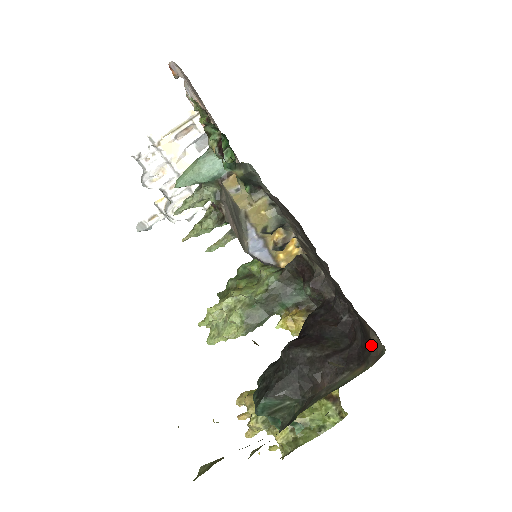
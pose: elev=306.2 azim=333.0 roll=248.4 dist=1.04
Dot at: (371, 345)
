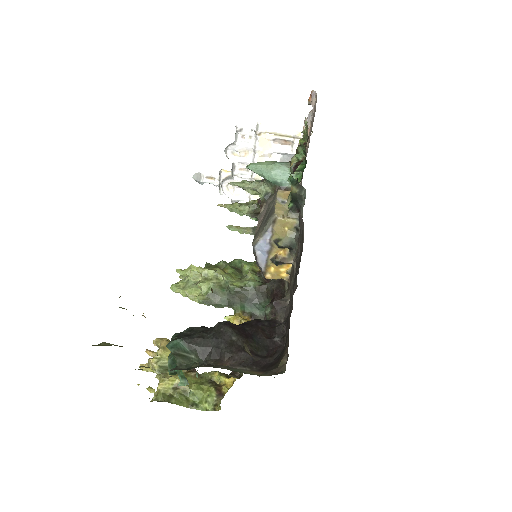
Dot at: (278, 364)
